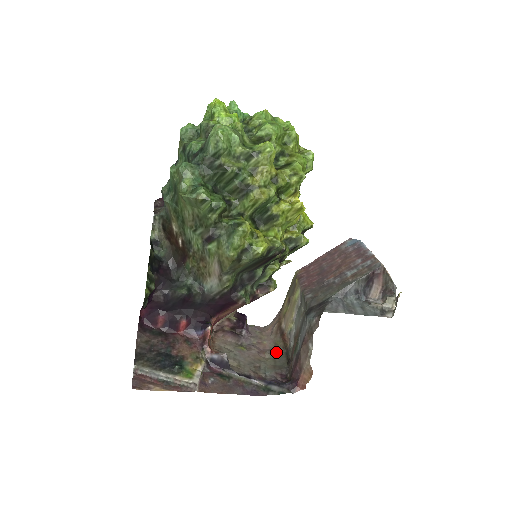
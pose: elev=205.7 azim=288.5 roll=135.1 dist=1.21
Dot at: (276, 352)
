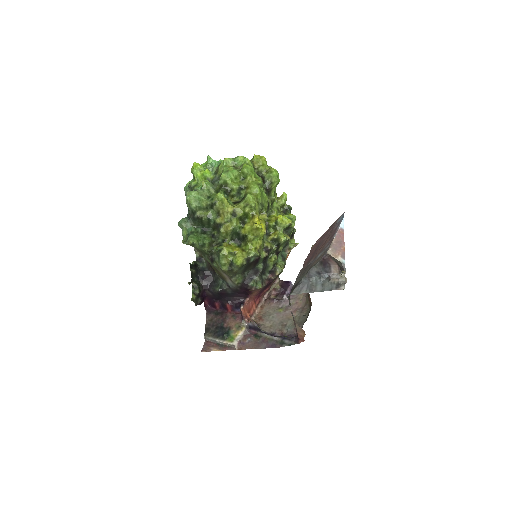
Dot at: (304, 310)
